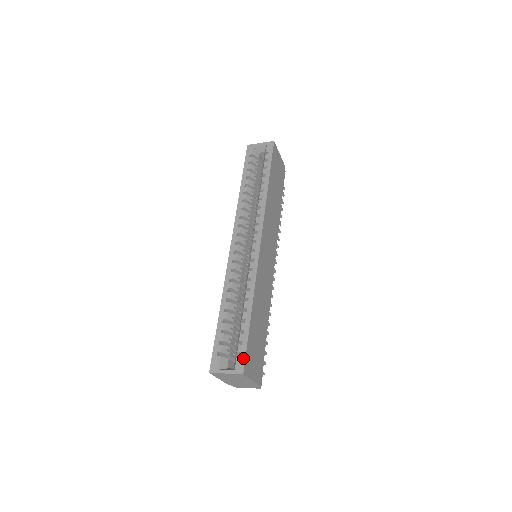
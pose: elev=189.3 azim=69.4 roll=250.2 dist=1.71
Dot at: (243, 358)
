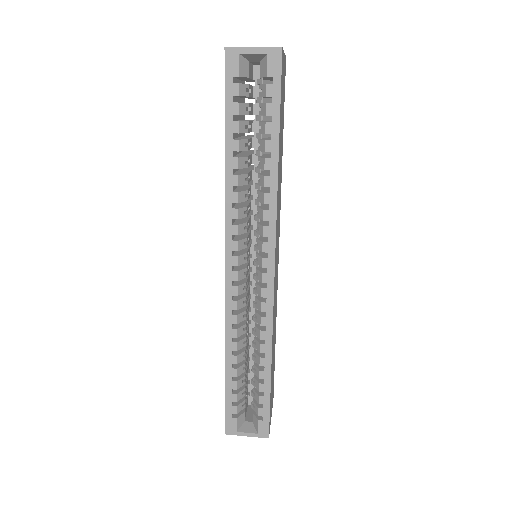
Dot at: (267, 423)
